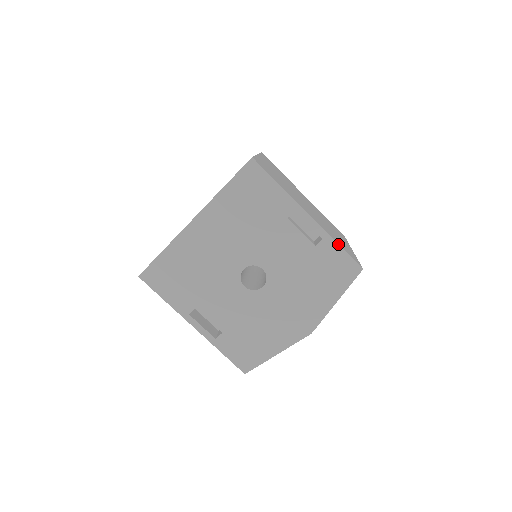
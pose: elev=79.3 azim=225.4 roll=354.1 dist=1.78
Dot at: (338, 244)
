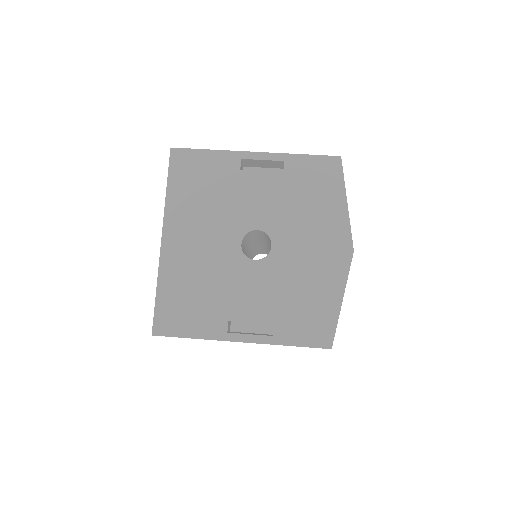
Dot at: (300, 154)
